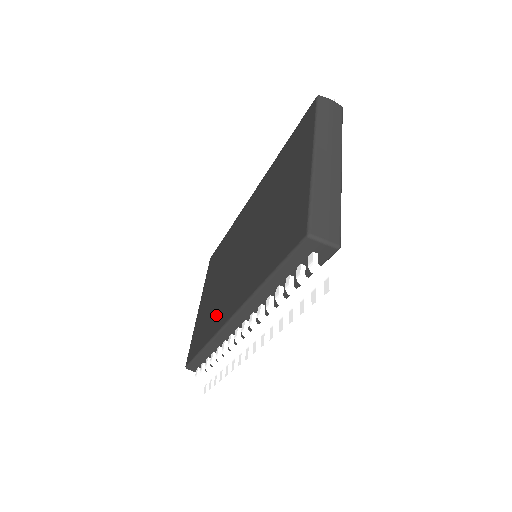
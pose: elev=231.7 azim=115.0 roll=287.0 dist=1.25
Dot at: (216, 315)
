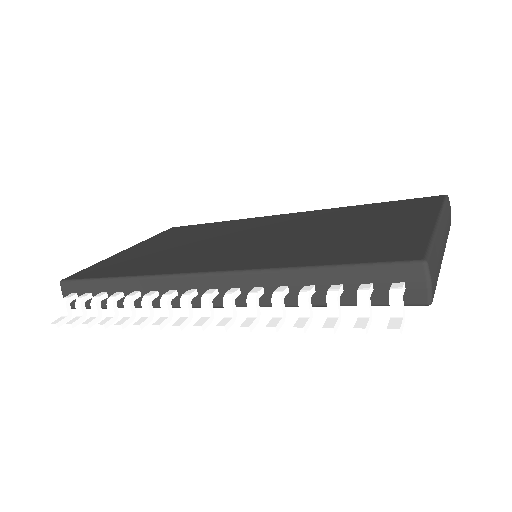
Dot at: (168, 262)
